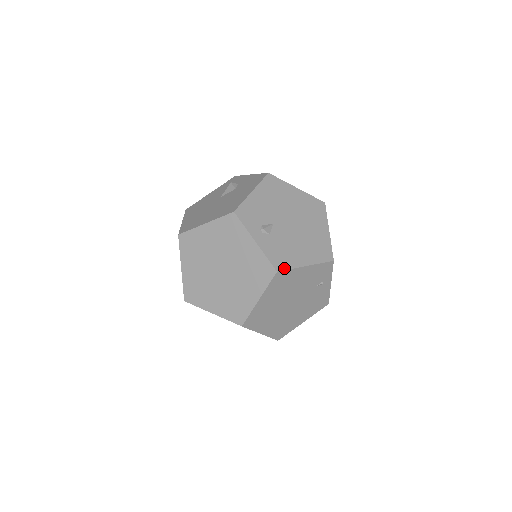
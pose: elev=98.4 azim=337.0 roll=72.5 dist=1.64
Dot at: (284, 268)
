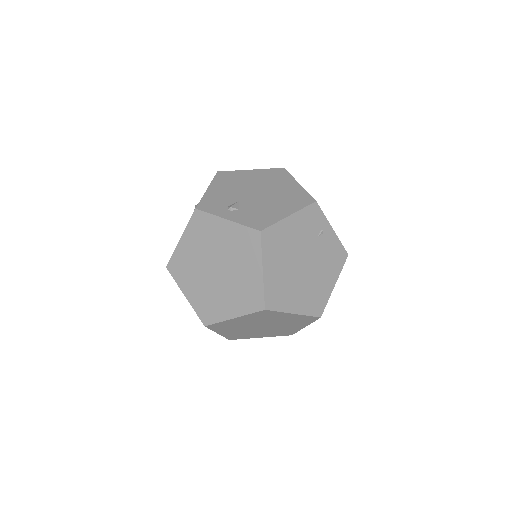
Dot at: (266, 226)
